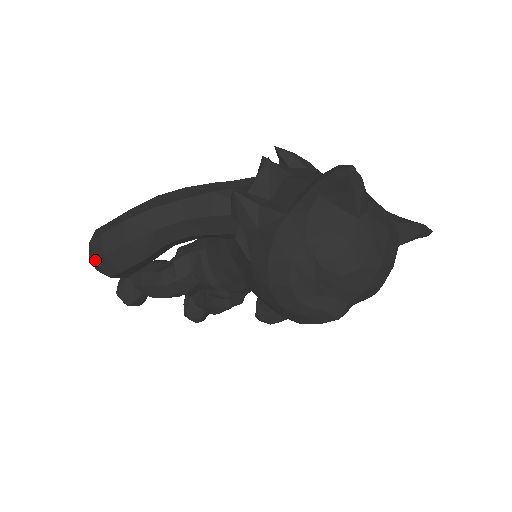
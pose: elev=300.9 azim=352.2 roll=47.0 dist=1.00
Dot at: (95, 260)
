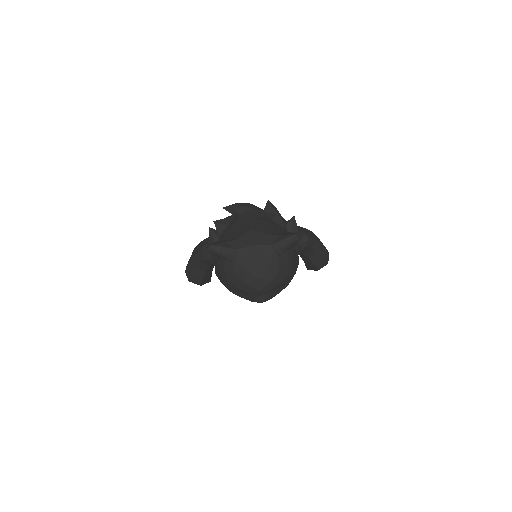
Dot at: occluded
